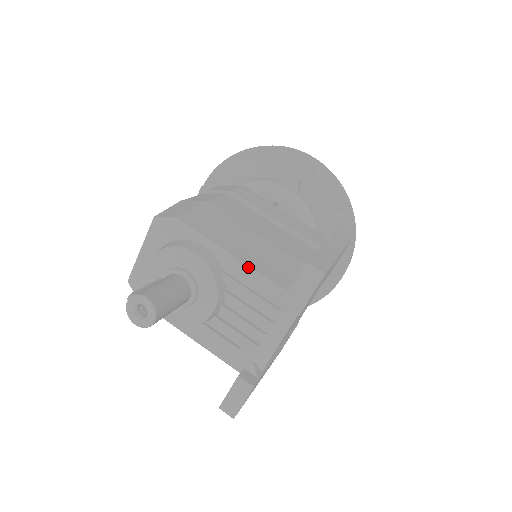
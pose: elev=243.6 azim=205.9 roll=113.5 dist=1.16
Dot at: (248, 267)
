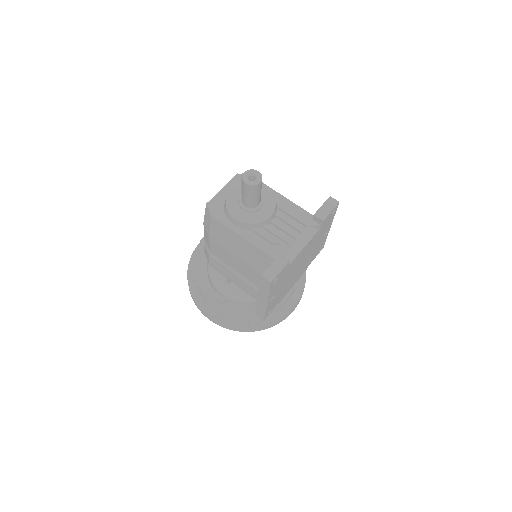
Dot at: (292, 202)
